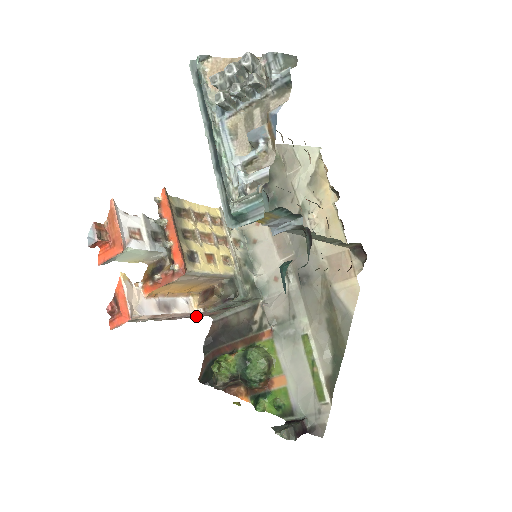
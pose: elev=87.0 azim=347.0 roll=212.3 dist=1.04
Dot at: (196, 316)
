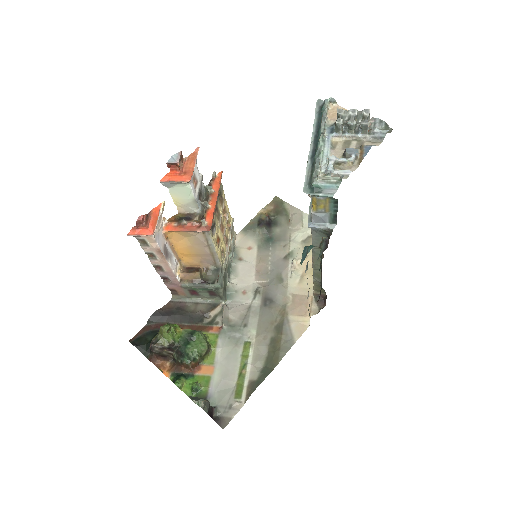
Dot at: (168, 284)
